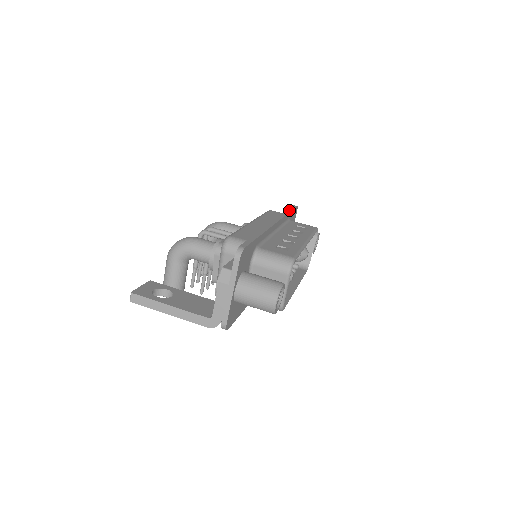
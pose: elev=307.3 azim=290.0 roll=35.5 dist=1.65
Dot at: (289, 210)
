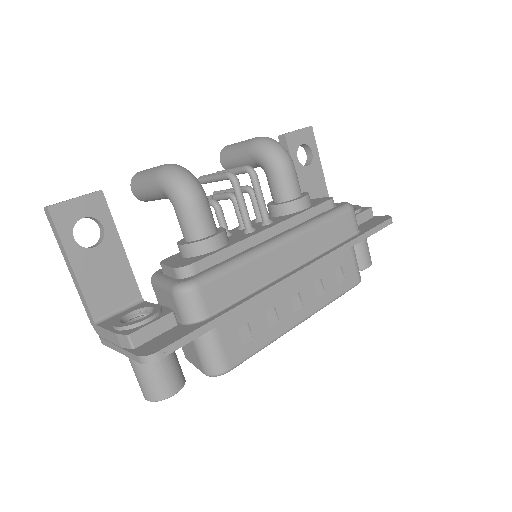
Dot at: (364, 237)
